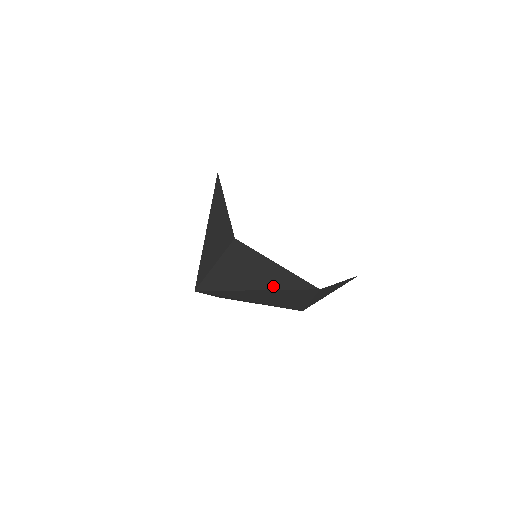
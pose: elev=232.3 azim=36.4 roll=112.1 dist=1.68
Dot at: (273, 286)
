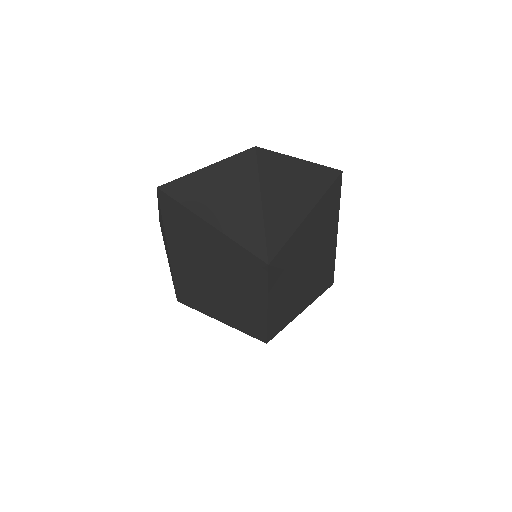
Dot at: (316, 195)
